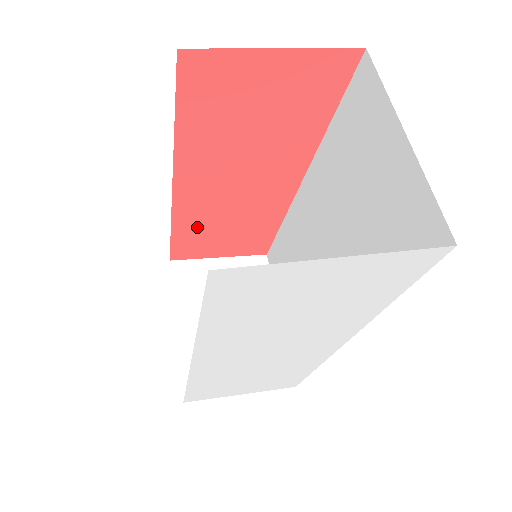
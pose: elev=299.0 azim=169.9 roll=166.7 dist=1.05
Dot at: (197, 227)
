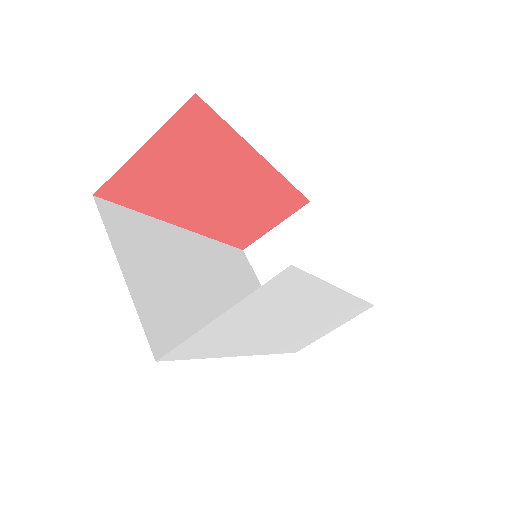
Dot at: (234, 229)
